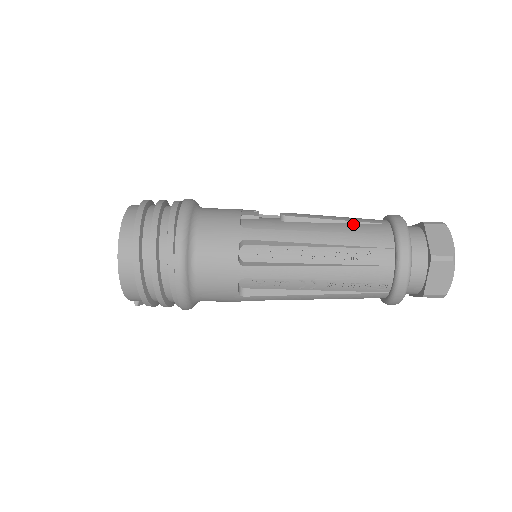
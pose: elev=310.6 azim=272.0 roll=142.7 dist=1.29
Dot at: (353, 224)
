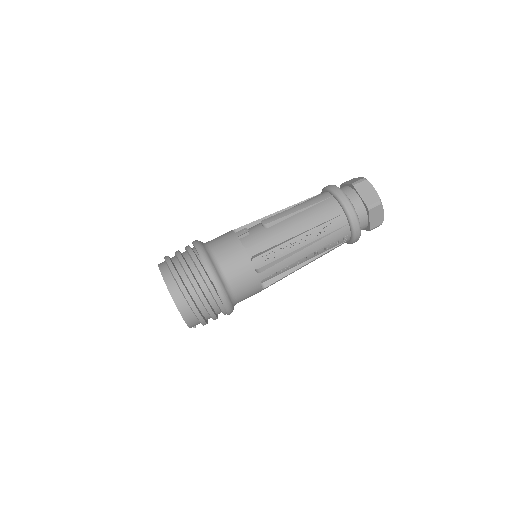
Dot at: (311, 208)
